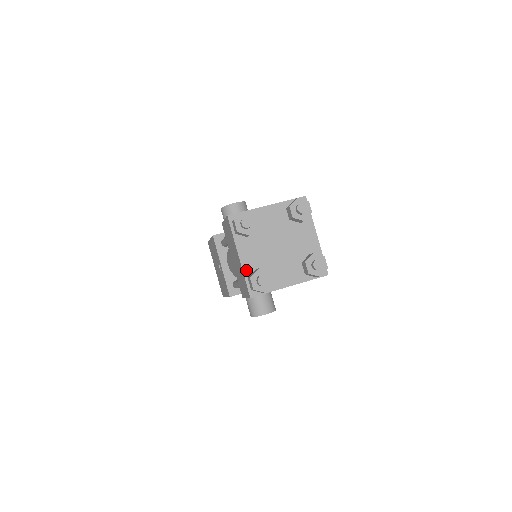
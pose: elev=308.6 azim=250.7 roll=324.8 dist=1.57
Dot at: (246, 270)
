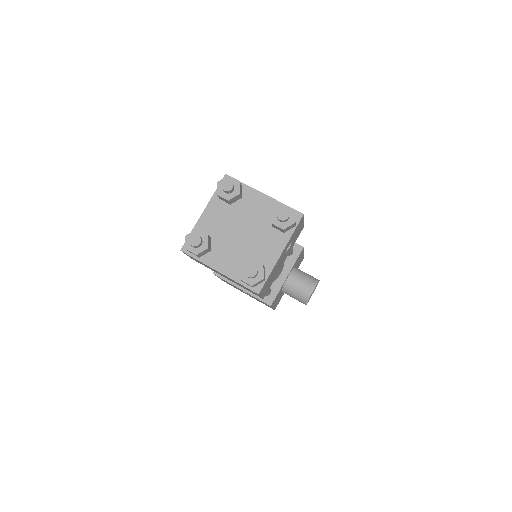
Dot at: (234, 276)
